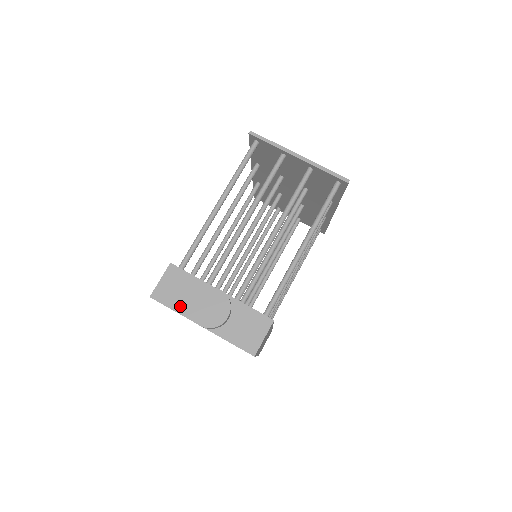
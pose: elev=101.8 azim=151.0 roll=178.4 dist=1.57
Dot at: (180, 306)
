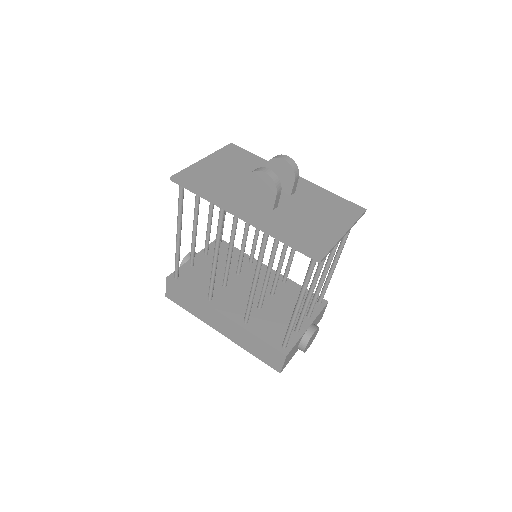
Dot at: (293, 355)
